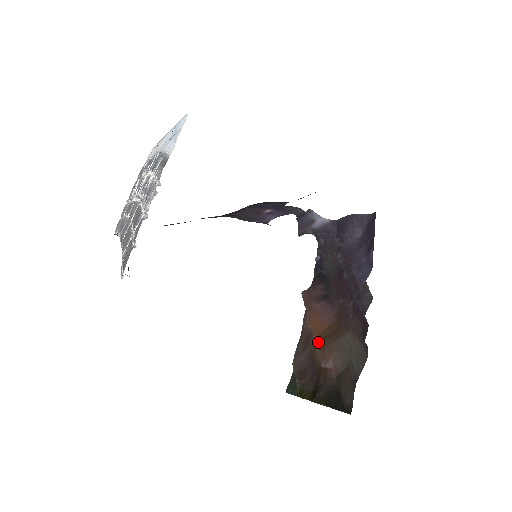
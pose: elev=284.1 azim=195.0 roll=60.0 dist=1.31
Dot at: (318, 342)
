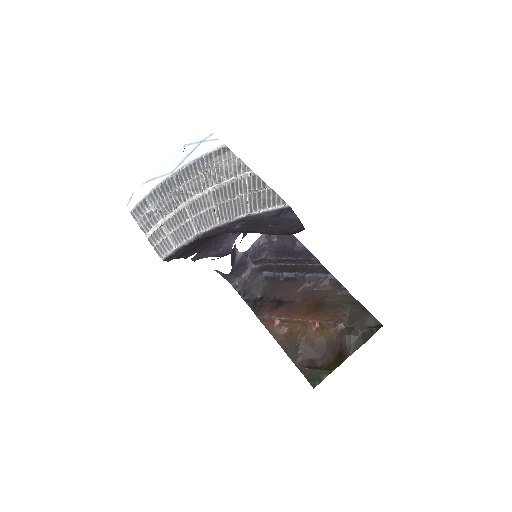
Dot at: (314, 318)
